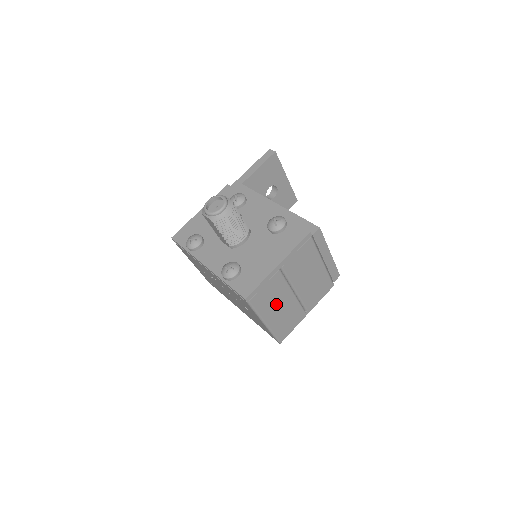
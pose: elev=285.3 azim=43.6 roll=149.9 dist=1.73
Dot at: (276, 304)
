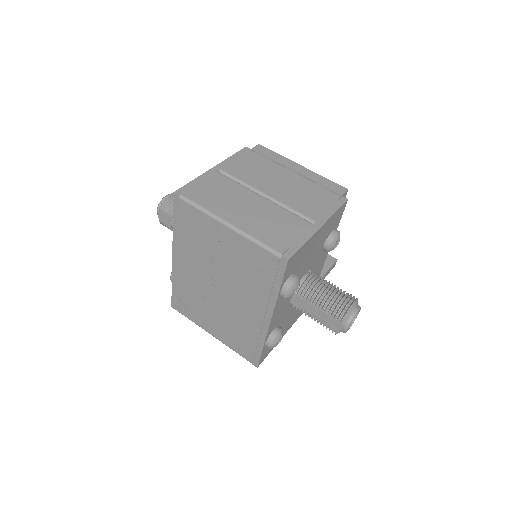
Dot at: (237, 205)
